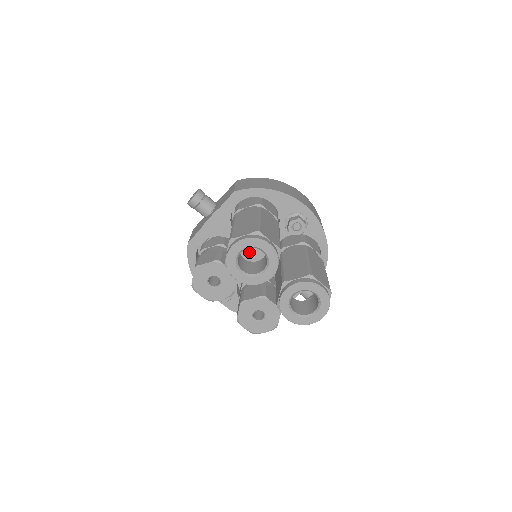
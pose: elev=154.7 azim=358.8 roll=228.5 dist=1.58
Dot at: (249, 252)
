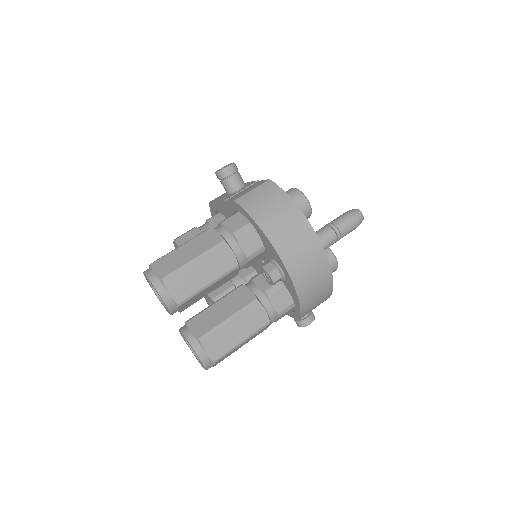
Dot at: occluded
